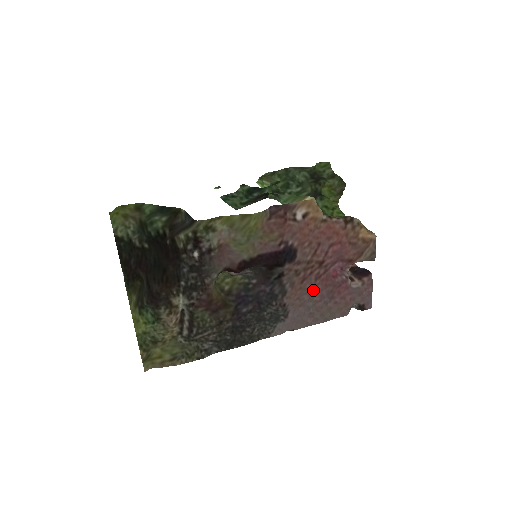
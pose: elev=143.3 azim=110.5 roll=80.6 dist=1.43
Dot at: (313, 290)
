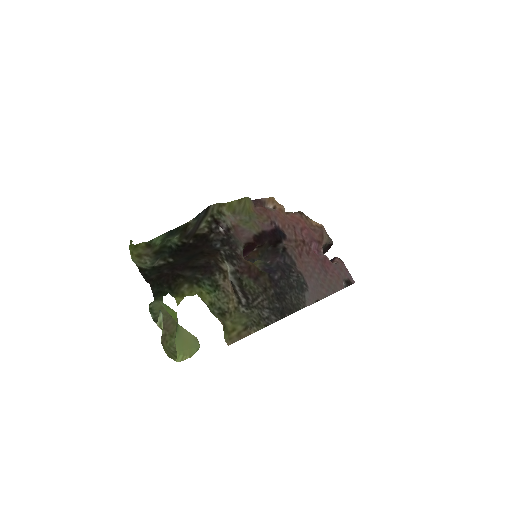
Dot at: (311, 263)
